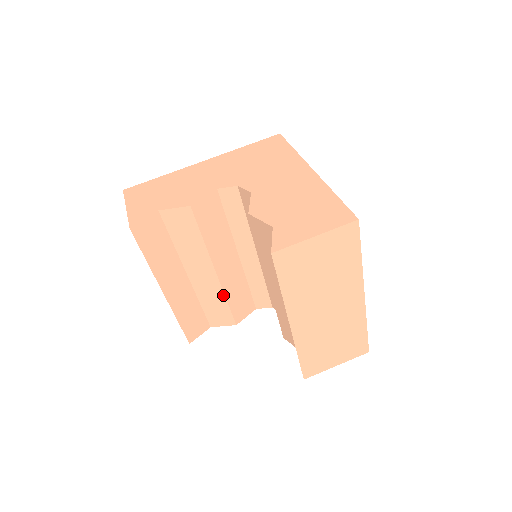
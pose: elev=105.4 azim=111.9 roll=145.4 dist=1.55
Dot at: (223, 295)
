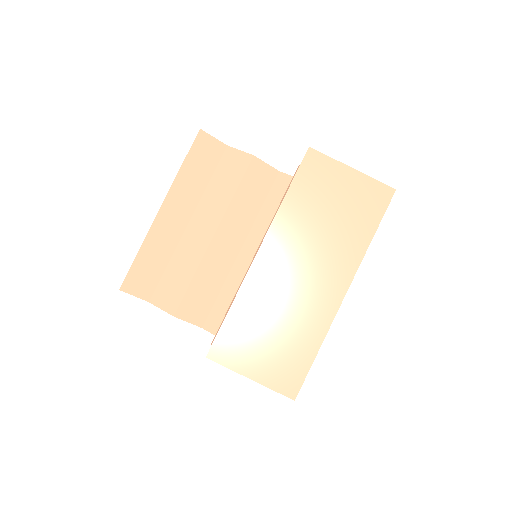
Dot at: (197, 266)
